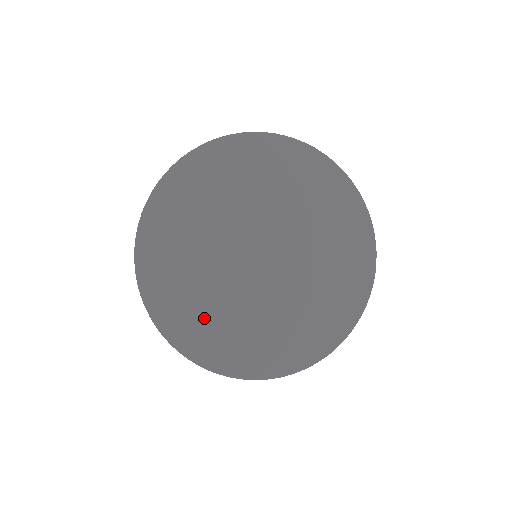
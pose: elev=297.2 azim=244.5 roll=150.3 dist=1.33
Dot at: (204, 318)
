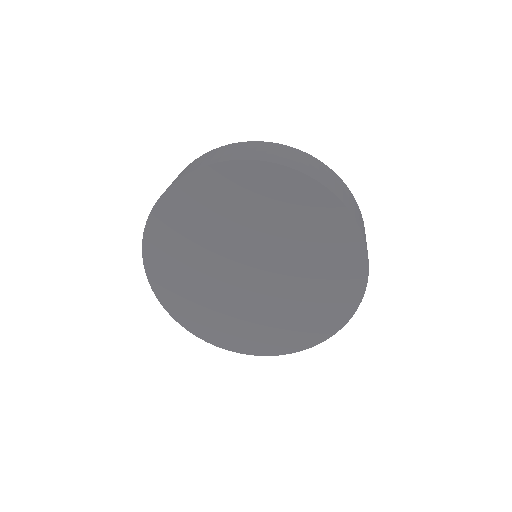
Dot at: (184, 287)
